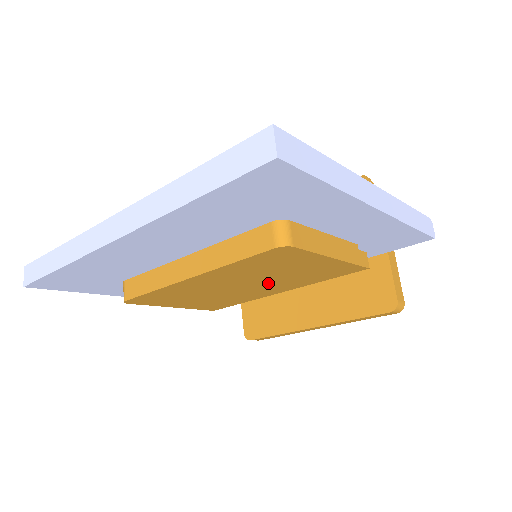
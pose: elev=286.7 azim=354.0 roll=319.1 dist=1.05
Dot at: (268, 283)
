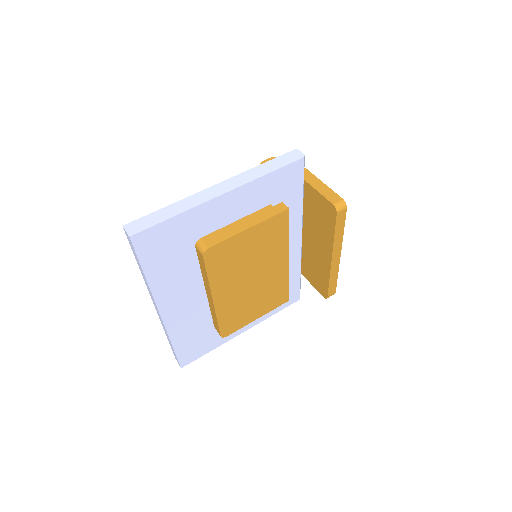
Dot at: (262, 265)
